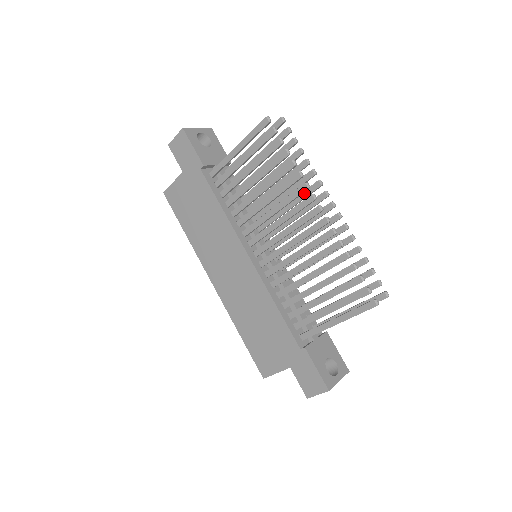
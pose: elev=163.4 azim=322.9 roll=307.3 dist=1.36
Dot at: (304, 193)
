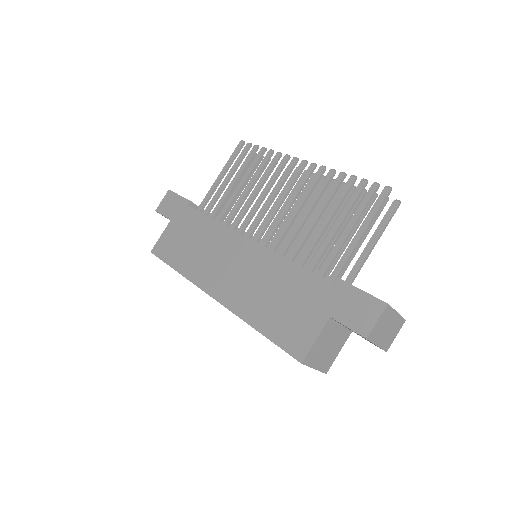
Dot at: occluded
